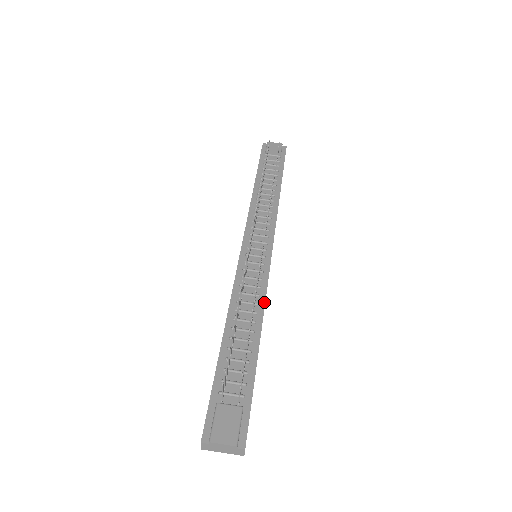
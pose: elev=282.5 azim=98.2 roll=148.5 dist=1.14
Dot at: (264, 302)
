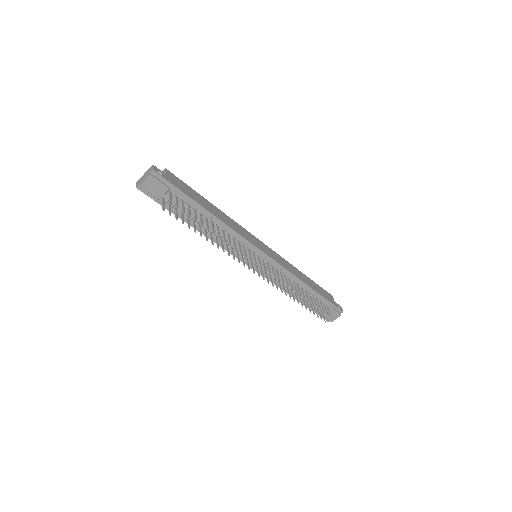
Dot at: (294, 276)
